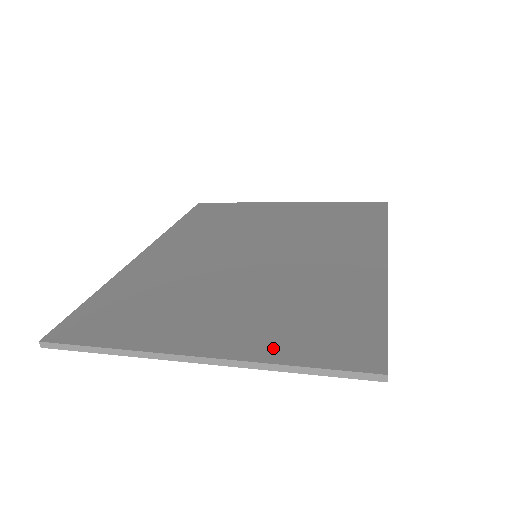
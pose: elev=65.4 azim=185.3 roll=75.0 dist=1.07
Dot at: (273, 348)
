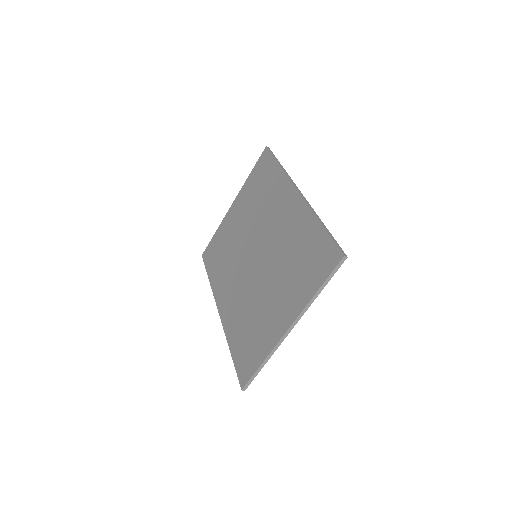
Dot at: (305, 293)
